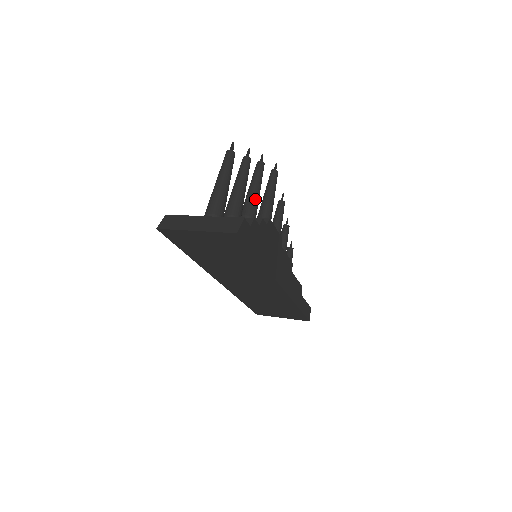
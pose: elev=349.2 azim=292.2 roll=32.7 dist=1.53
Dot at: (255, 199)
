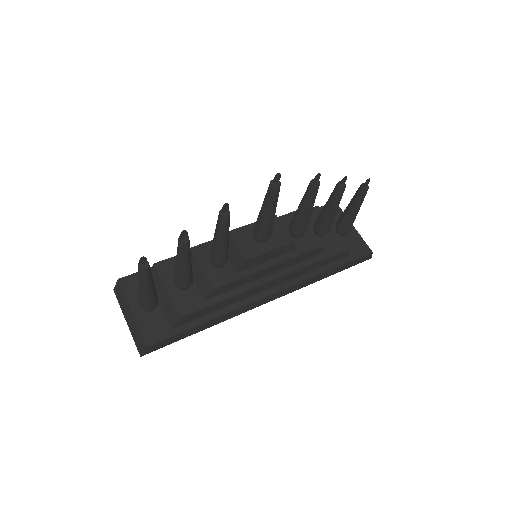
Dot at: (218, 252)
